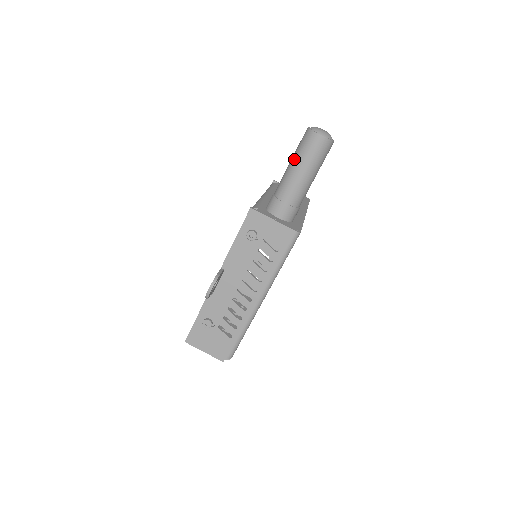
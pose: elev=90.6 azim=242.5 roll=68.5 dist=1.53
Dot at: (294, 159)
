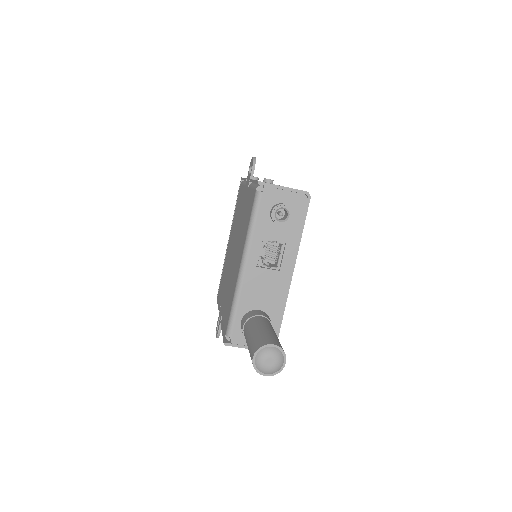
Dot at: occluded
